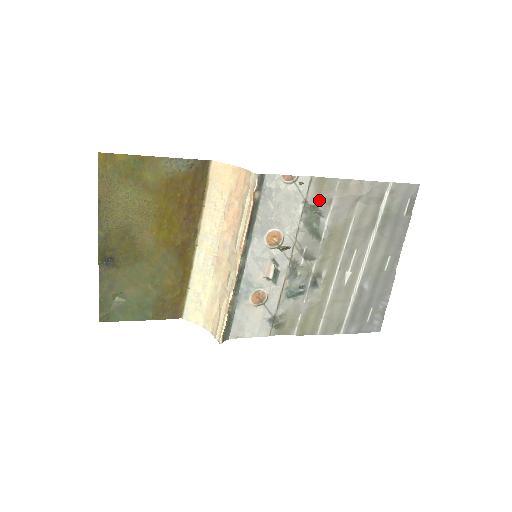
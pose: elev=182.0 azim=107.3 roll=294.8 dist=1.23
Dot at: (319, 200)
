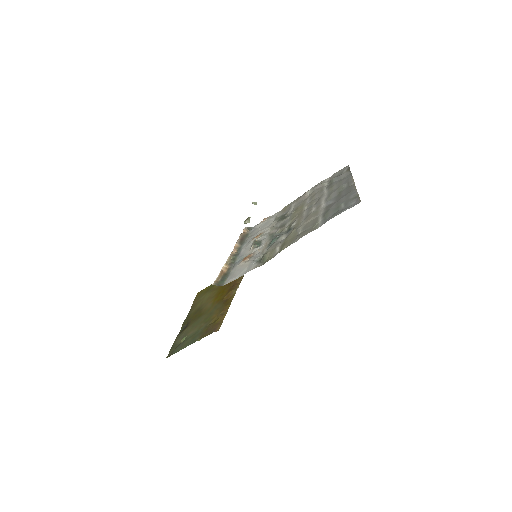
Dot at: (285, 212)
